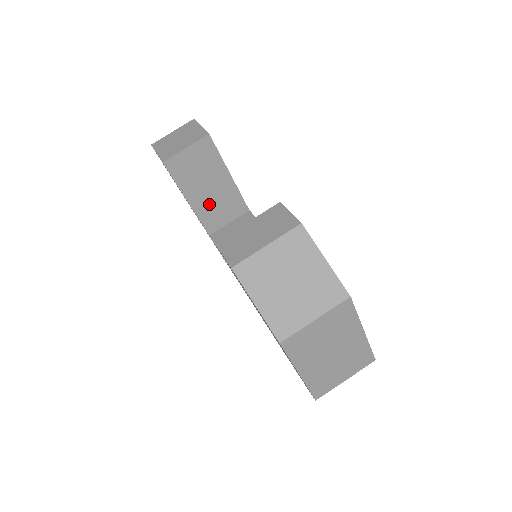
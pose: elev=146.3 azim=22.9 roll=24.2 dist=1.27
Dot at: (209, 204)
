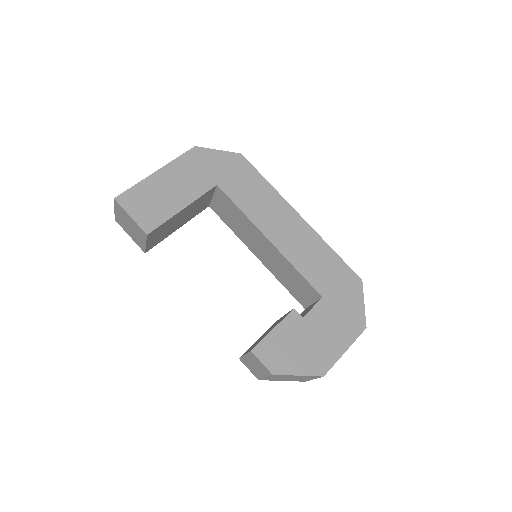
Dot at: (190, 215)
